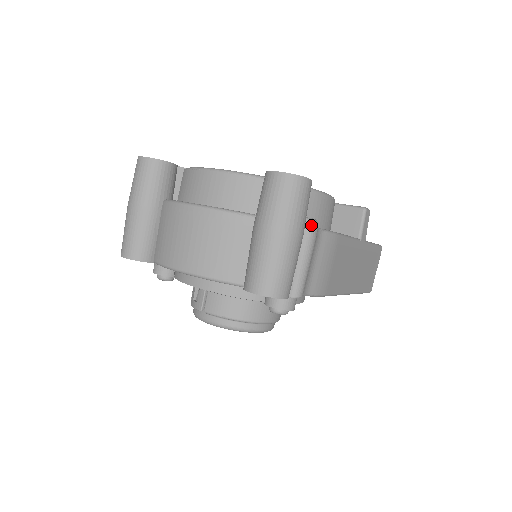
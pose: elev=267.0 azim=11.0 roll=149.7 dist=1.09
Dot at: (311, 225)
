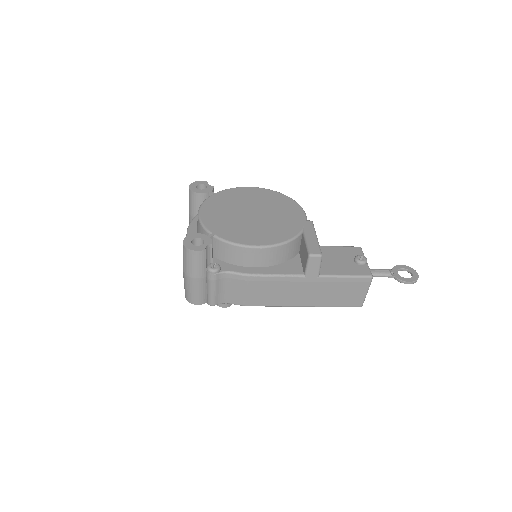
Dot at: (209, 273)
